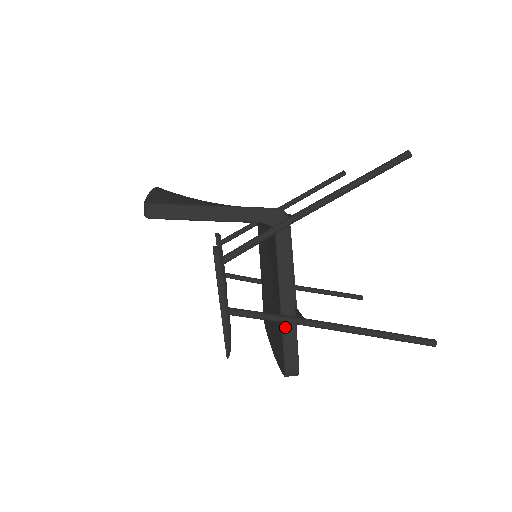
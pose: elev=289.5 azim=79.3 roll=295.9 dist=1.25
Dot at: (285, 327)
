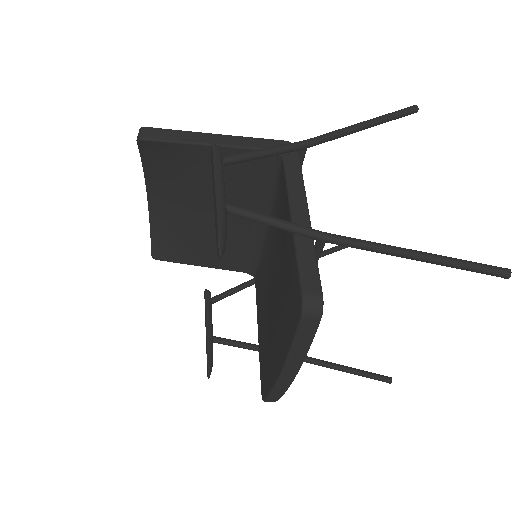
Dot at: (299, 245)
